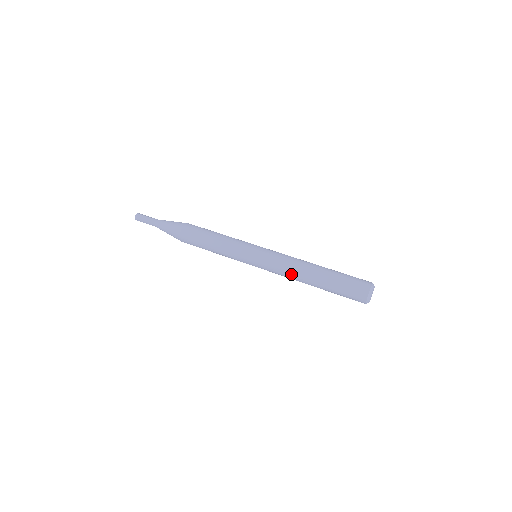
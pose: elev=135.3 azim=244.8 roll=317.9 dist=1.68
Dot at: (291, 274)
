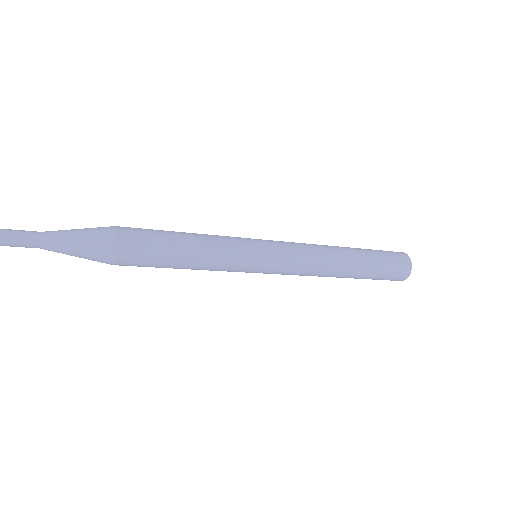
Dot at: (323, 260)
